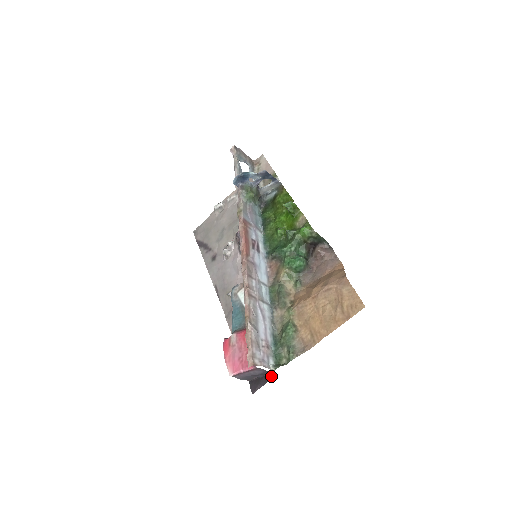
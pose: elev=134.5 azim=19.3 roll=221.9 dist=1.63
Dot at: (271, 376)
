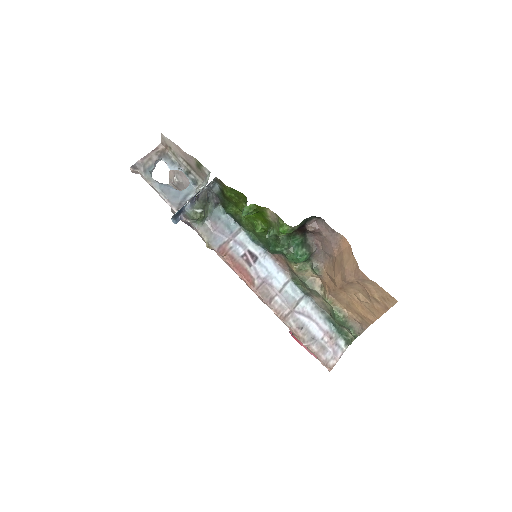
Dot at: occluded
